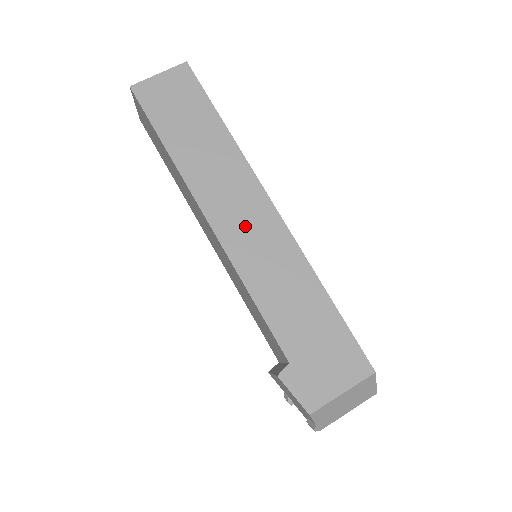
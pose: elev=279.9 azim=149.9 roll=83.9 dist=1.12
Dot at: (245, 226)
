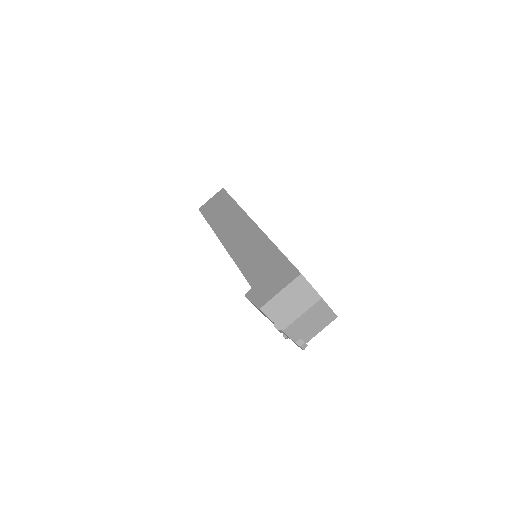
Dot at: (238, 236)
